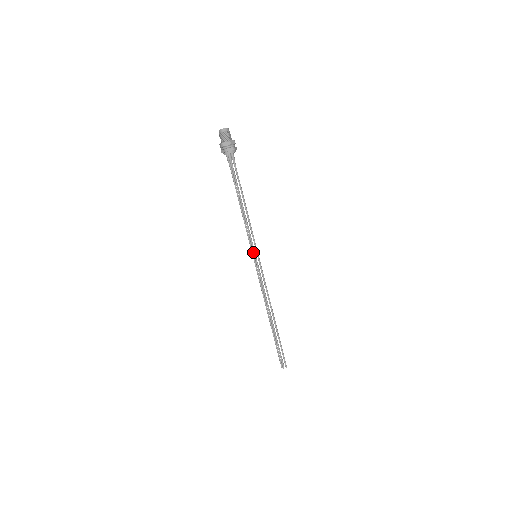
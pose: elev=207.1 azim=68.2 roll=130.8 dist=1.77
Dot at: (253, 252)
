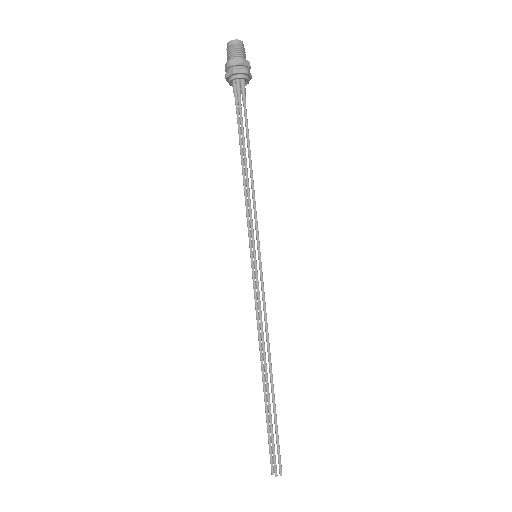
Dot at: (252, 247)
